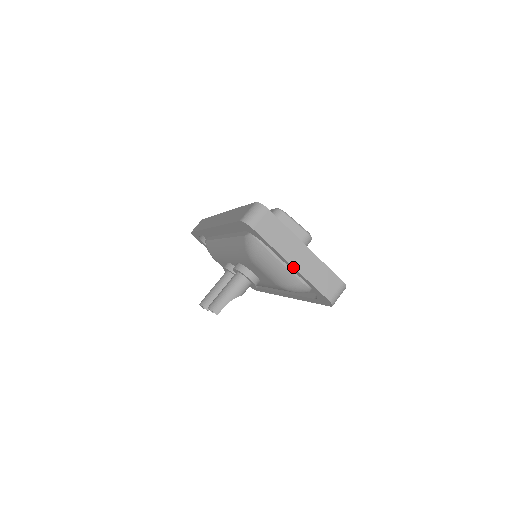
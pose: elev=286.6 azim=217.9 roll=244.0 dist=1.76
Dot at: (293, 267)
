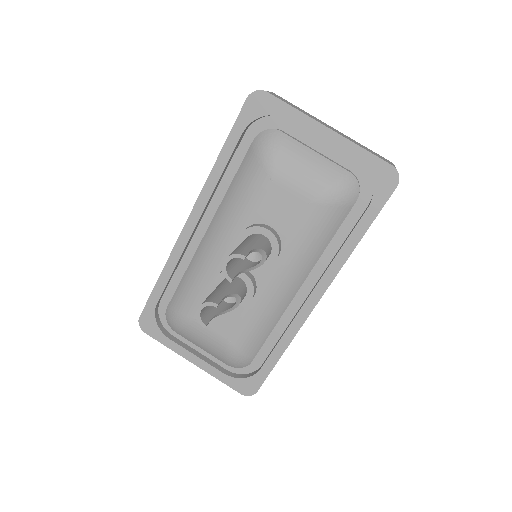
Dot at: (331, 130)
